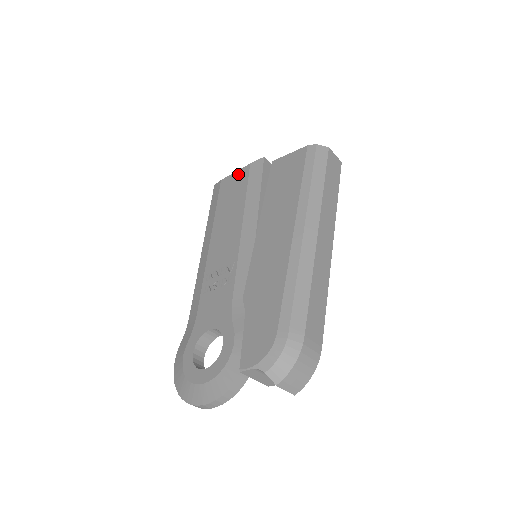
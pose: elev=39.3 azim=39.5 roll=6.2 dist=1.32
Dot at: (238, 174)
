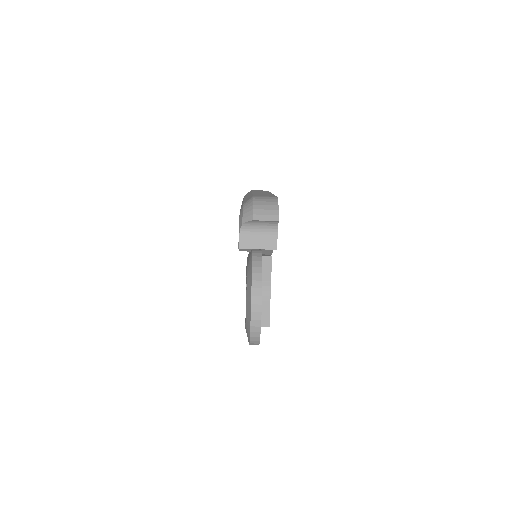
Dot at: occluded
